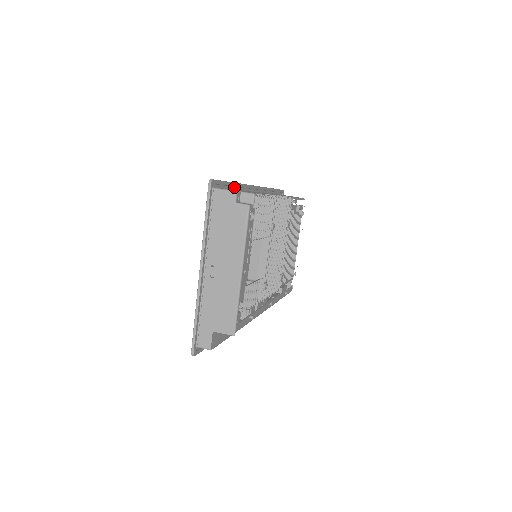
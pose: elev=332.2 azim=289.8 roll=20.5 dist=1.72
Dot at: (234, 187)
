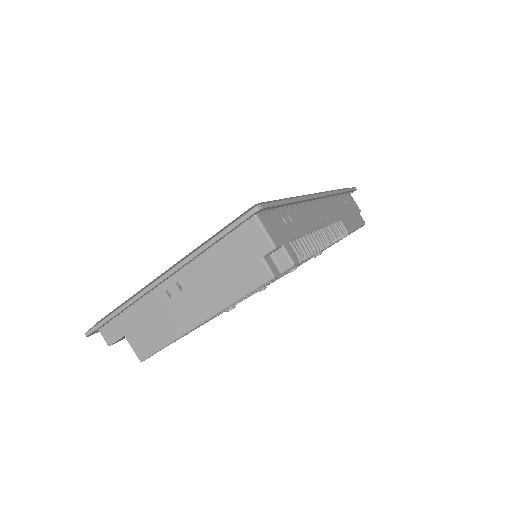
Dot at: occluded
